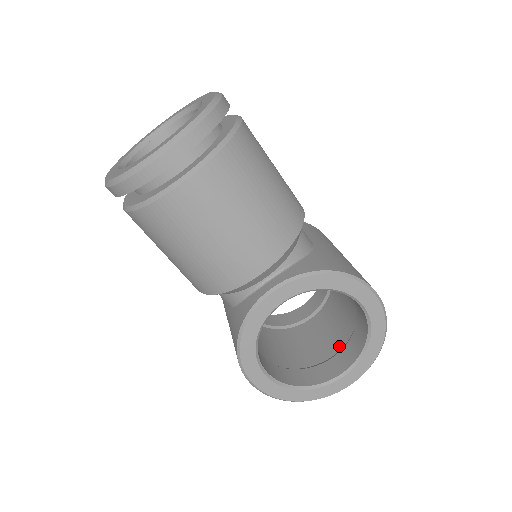
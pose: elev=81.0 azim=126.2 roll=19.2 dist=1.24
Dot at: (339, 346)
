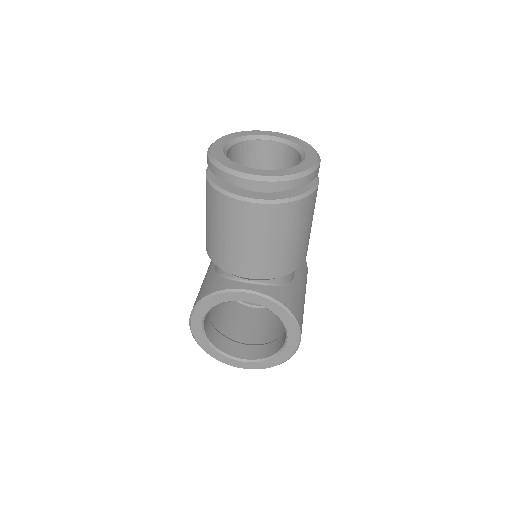
Dot at: (256, 342)
